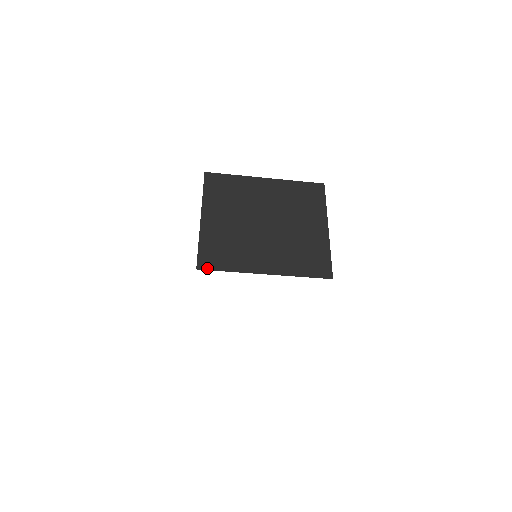
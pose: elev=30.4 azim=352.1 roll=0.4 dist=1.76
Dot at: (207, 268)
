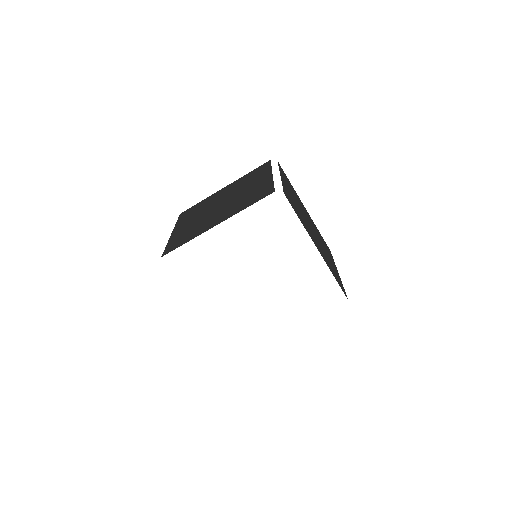
Dot at: (289, 201)
